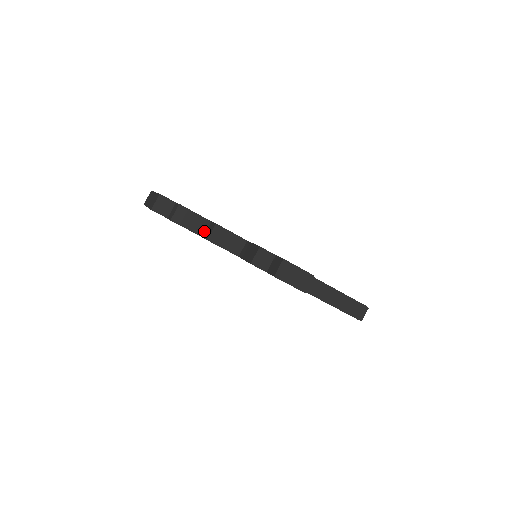
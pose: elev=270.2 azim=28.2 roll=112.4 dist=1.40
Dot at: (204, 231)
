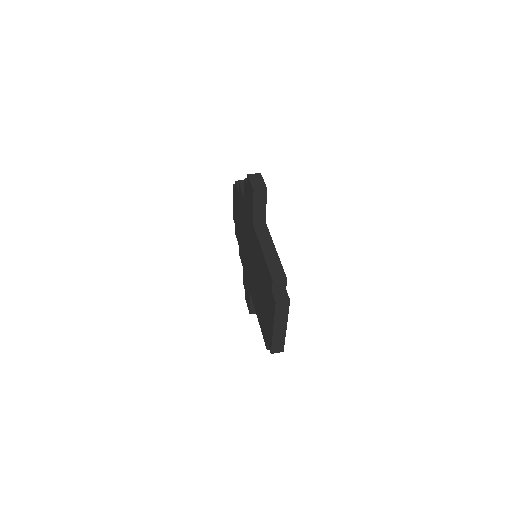
Dot at: occluded
